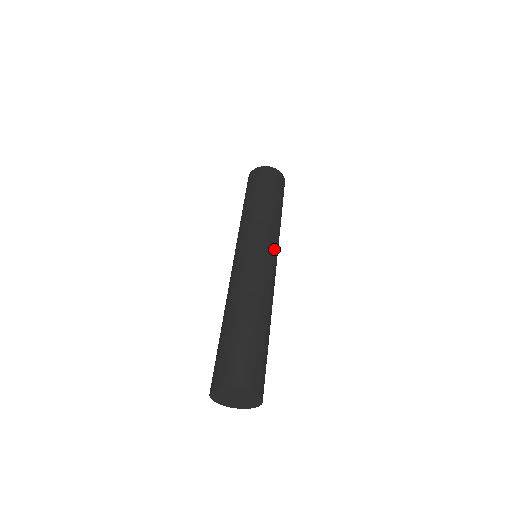
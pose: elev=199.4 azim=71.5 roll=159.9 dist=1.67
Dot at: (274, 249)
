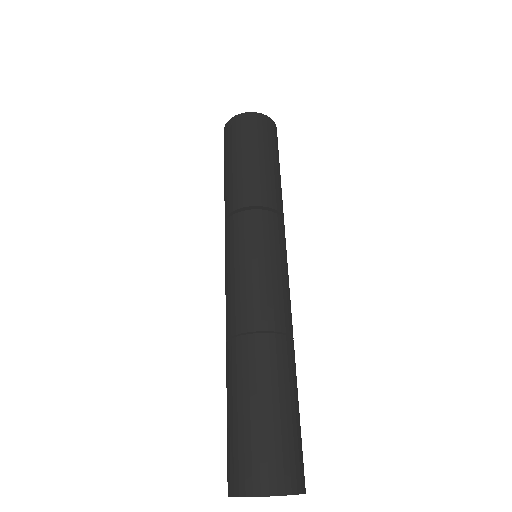
Dot at: (286, 250)
